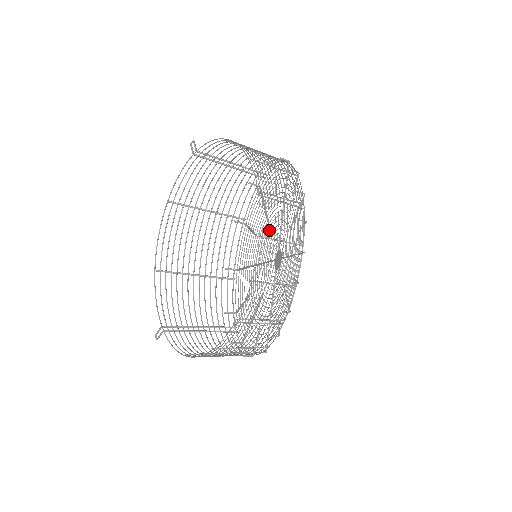
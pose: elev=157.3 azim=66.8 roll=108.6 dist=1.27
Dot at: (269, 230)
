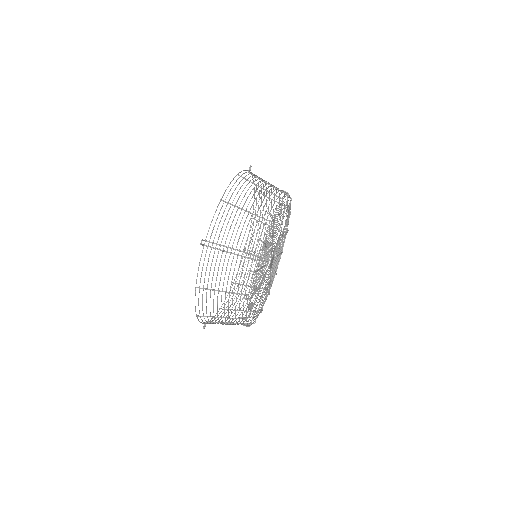
Dot at: (264, 265)
